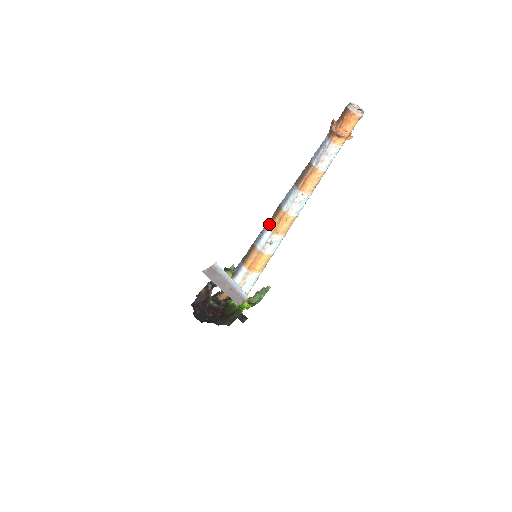
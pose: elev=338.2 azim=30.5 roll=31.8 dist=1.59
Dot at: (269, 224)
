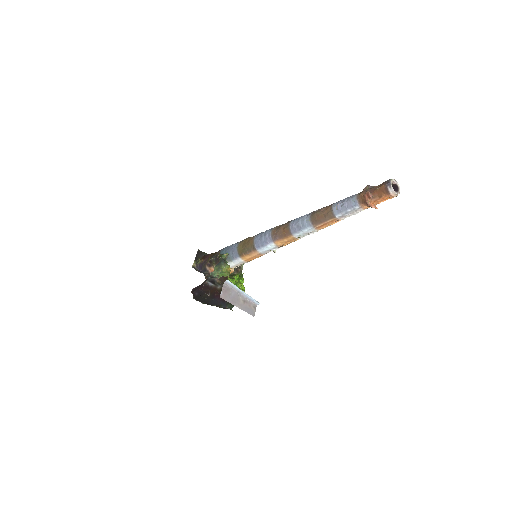
Dot at: (275, 240)
